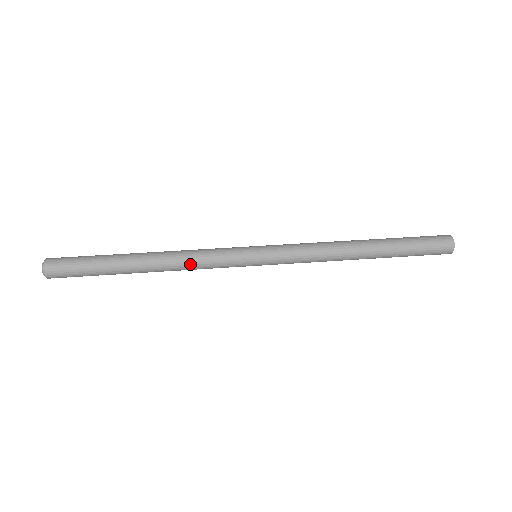
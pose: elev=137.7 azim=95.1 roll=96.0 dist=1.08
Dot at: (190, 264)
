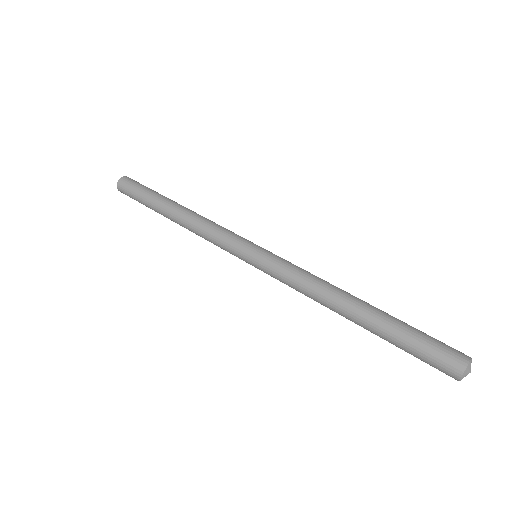
Dot at: (205, 223)
